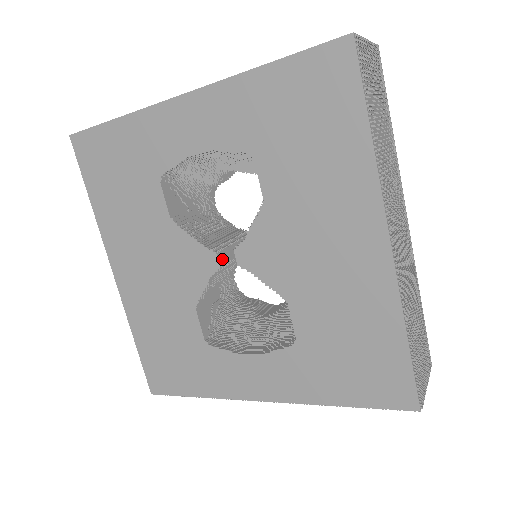
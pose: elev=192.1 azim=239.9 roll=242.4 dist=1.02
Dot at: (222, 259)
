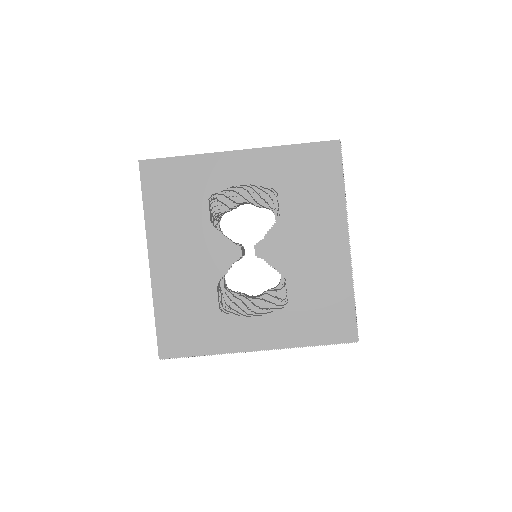
Dot at: occluded
